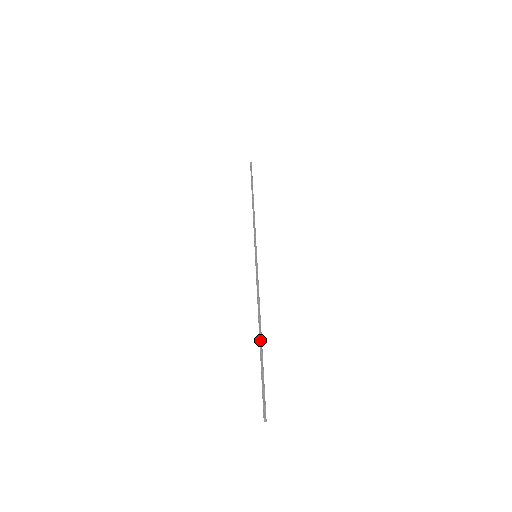
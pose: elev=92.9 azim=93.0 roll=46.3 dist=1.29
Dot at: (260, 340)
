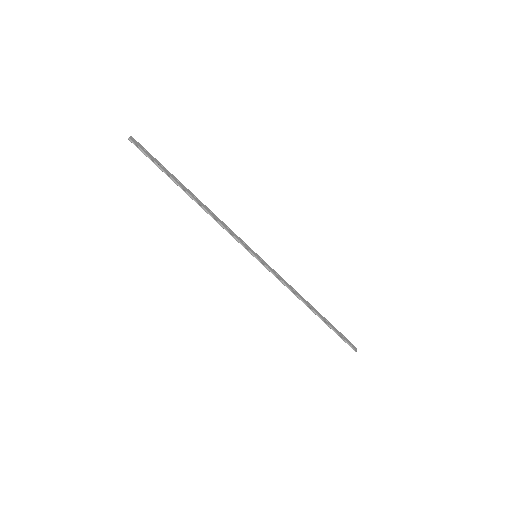
Dot at: (319, 317)
